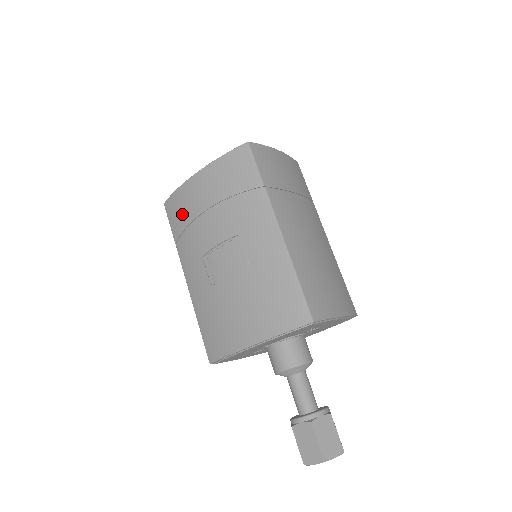
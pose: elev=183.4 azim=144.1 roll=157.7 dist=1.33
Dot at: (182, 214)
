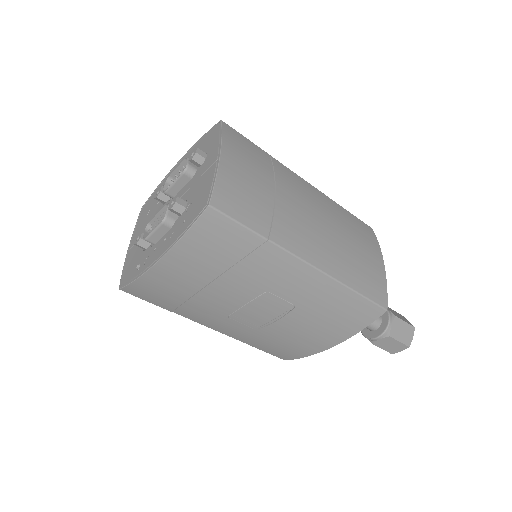
Dot at: (165, 296)
